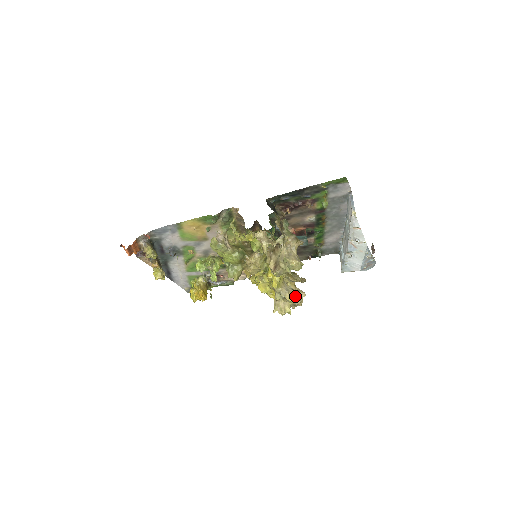
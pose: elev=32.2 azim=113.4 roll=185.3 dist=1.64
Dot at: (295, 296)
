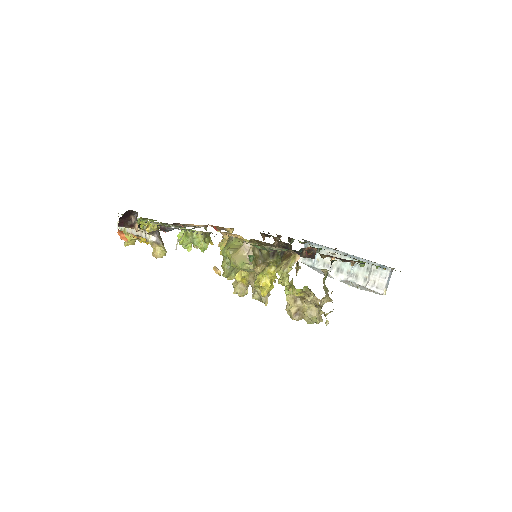
Dot at: occluded
